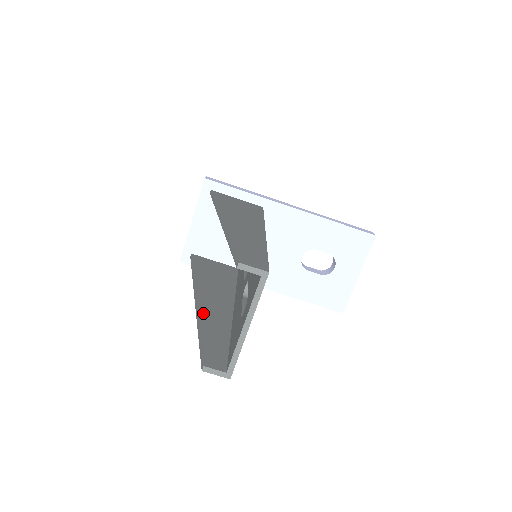
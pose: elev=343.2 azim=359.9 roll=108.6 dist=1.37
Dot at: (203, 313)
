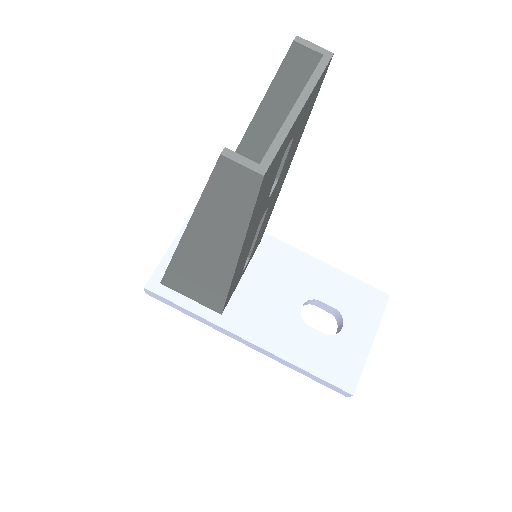
Dot at: occluded
